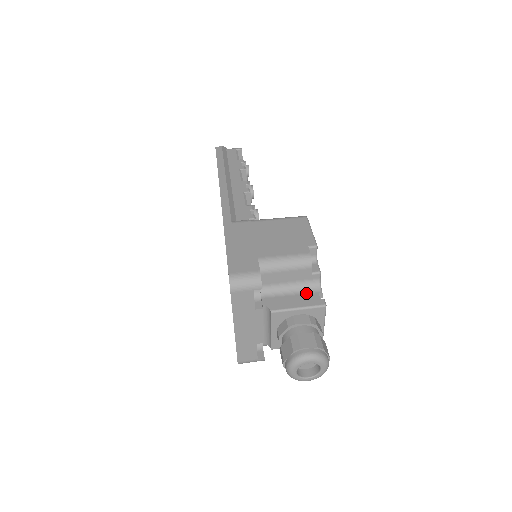
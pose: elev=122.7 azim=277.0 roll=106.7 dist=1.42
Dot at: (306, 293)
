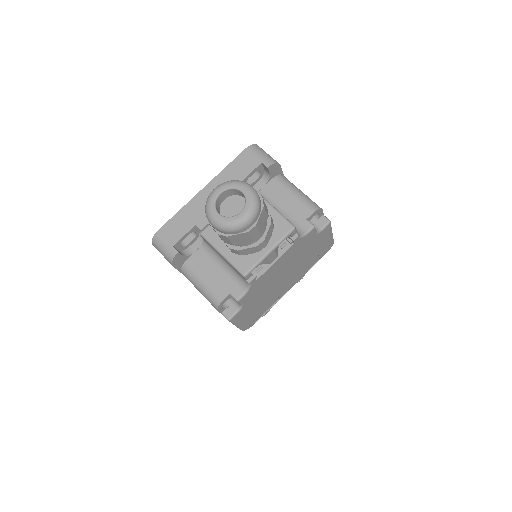
Dot at: occluded
